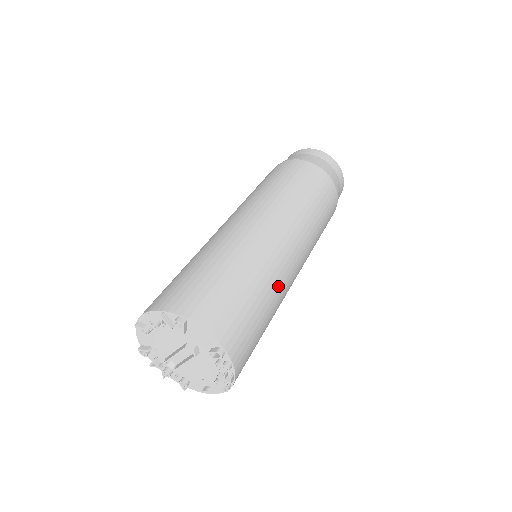
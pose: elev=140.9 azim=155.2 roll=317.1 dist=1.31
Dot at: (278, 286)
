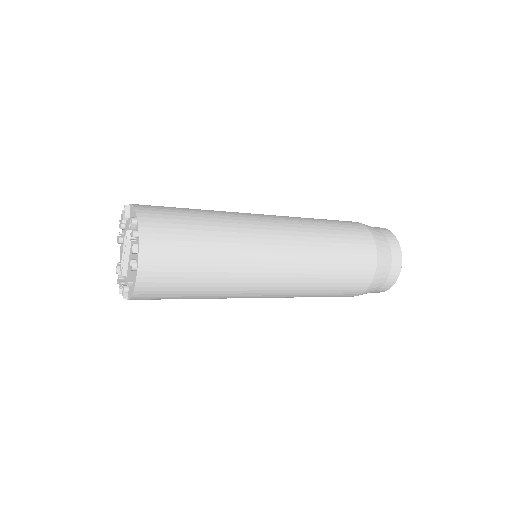
Dot at: (232, 234)
